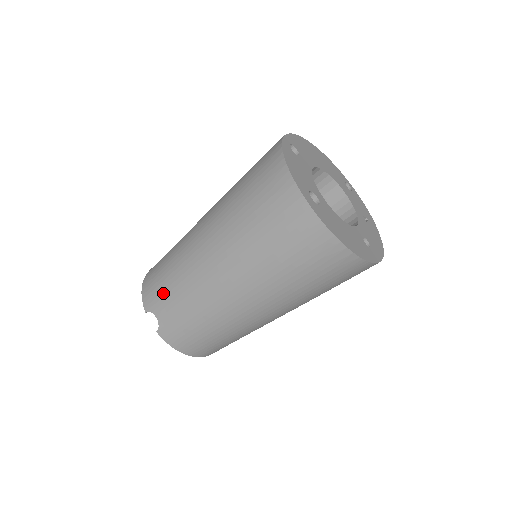
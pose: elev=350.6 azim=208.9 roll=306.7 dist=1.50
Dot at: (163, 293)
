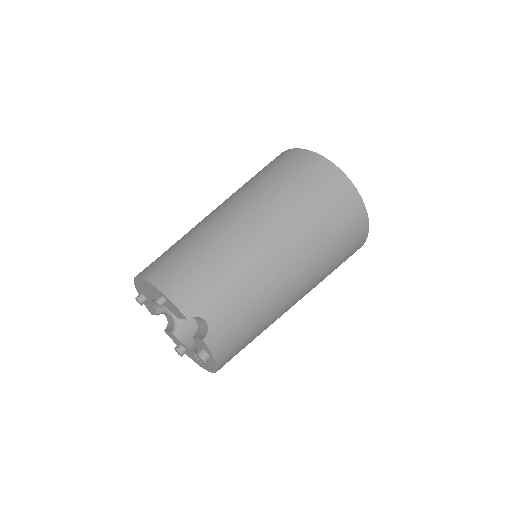
Dot at: (215, 290)
